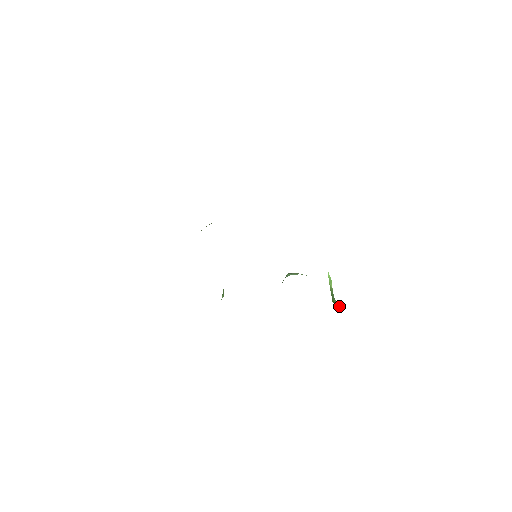
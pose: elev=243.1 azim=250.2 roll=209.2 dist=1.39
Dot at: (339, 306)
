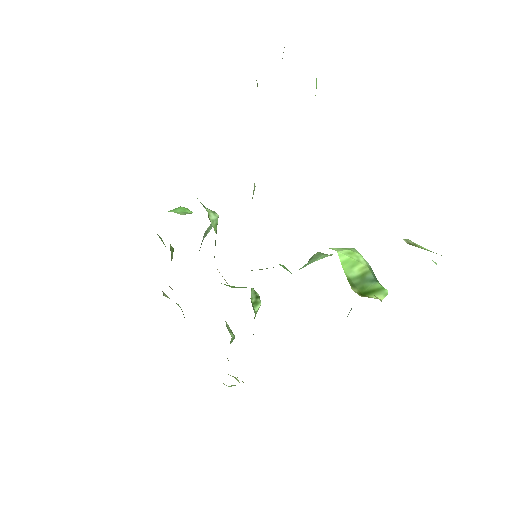
Dot at: (379, 294)
